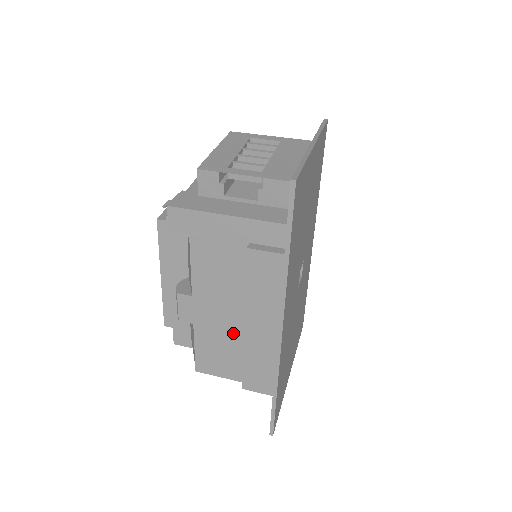
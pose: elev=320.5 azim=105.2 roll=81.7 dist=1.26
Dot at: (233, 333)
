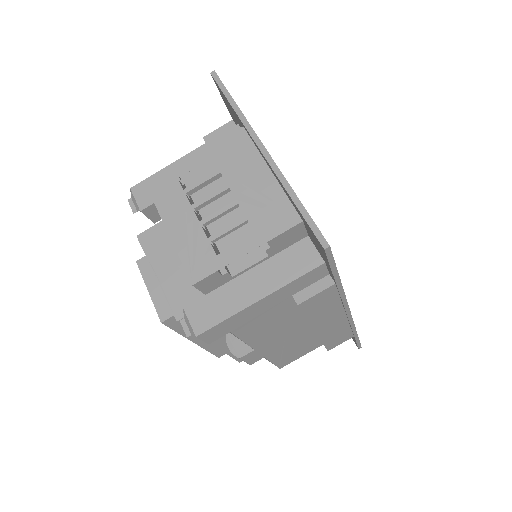
Dot at: (302, 336)
